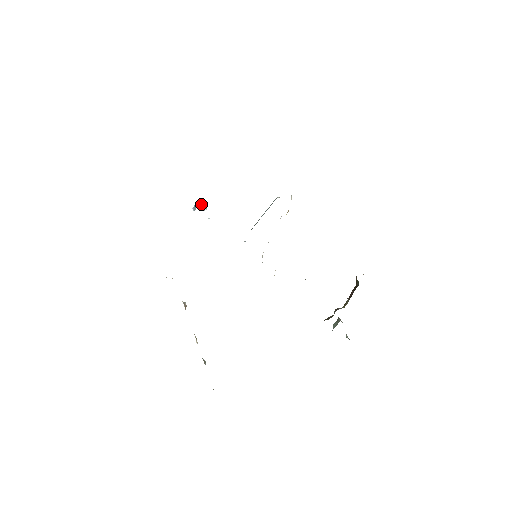
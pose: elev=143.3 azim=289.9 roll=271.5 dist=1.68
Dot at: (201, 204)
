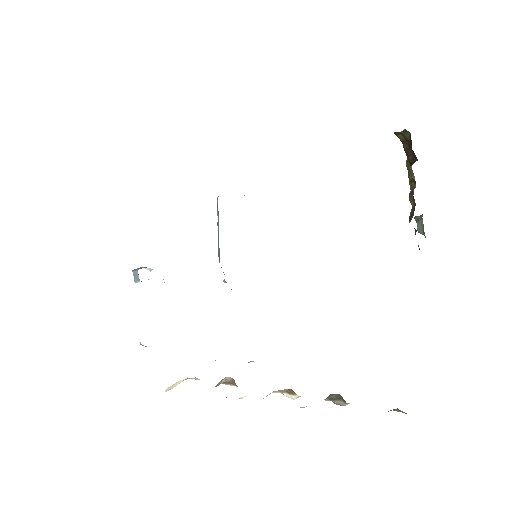
Dot at: (140, 268)
